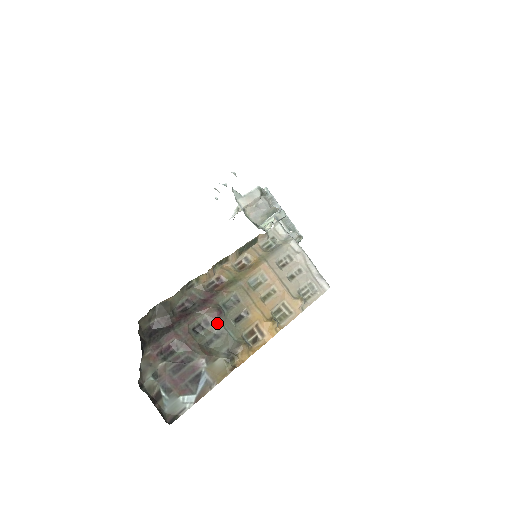
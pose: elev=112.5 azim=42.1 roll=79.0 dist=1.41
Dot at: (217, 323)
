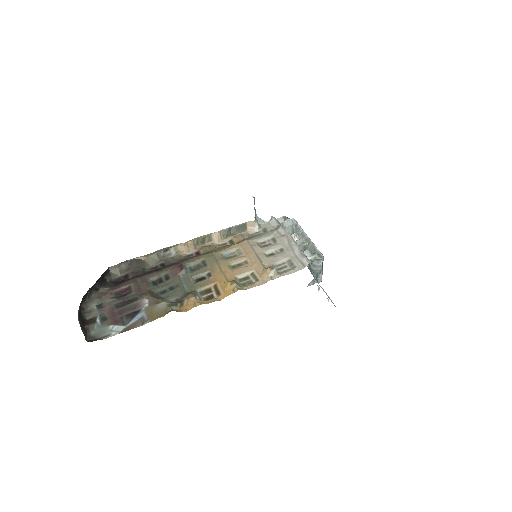
Dot at: (176, 277)
